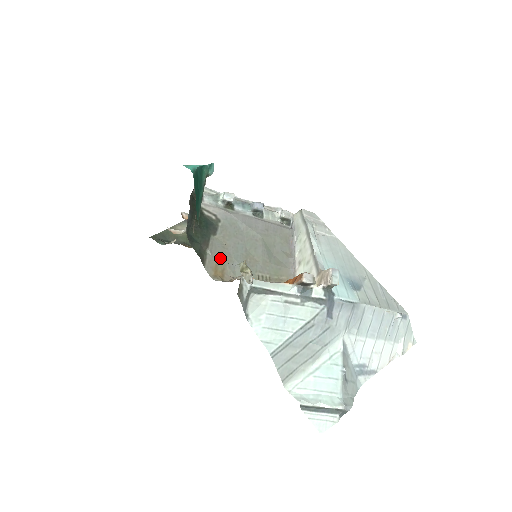
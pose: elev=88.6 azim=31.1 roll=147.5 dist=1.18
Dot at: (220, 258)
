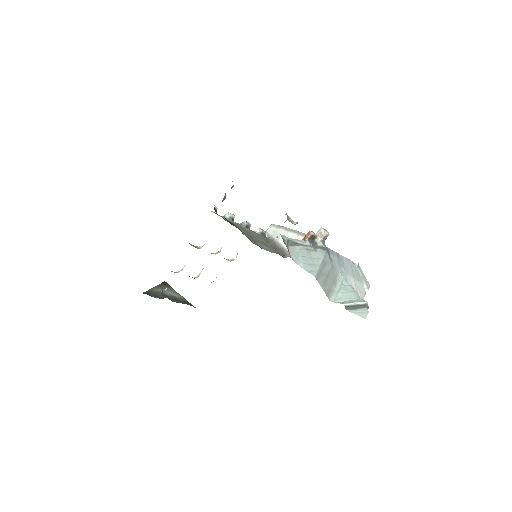
Dot at: (252, 239)
